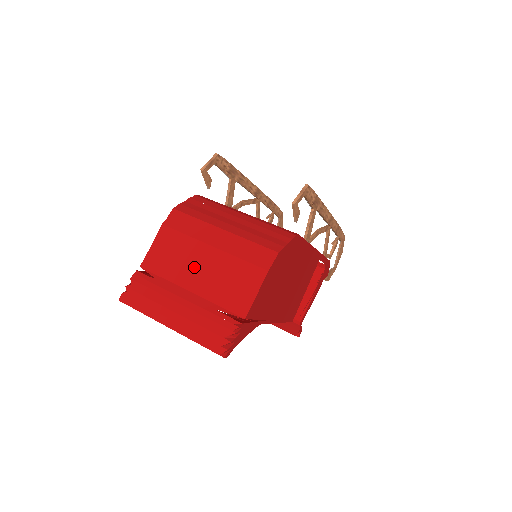
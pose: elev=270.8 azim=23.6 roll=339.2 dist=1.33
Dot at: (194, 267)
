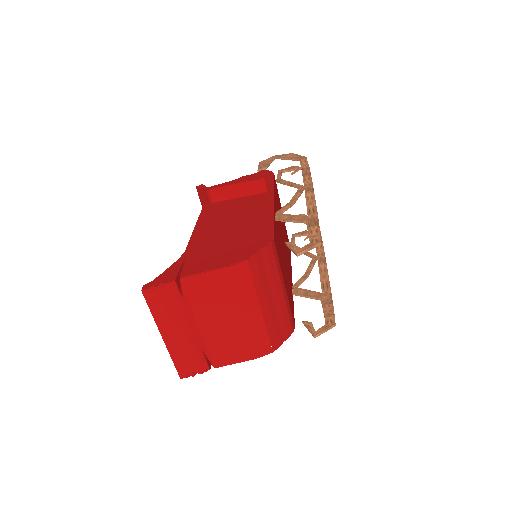
Dot at: (217, 316)
